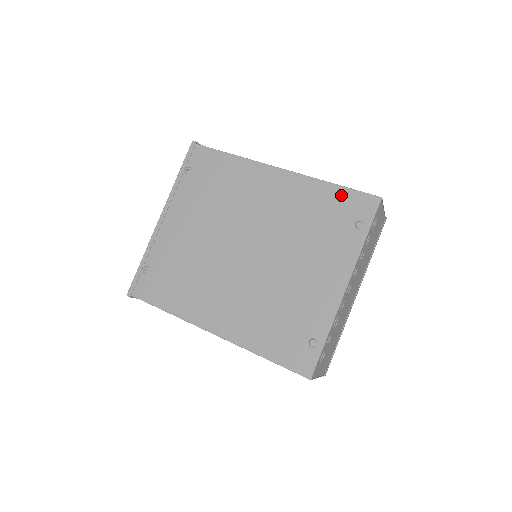
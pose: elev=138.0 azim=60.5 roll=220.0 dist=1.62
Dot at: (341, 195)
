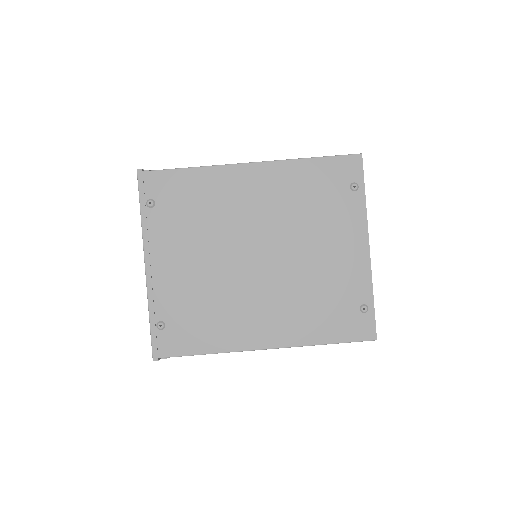
Dot at: (324, 166)
